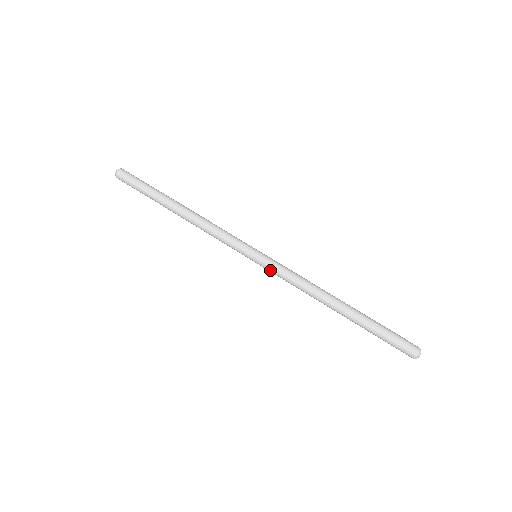
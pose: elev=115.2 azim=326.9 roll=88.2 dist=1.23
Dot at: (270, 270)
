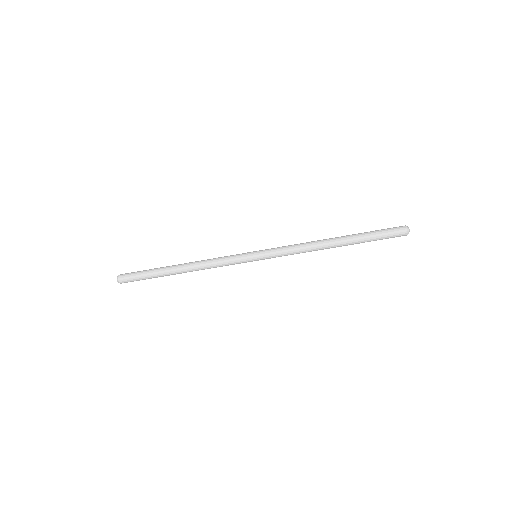
Dot at: occluded
